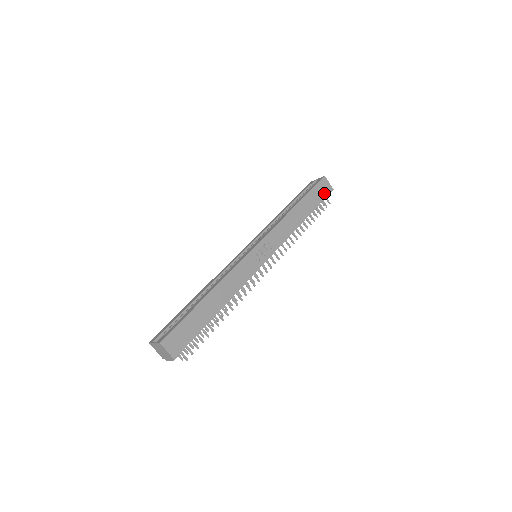
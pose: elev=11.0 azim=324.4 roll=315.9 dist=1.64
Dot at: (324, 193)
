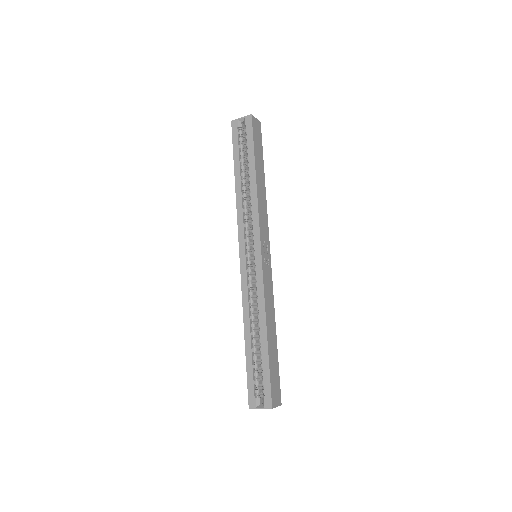
Dot at: (259, 135)
